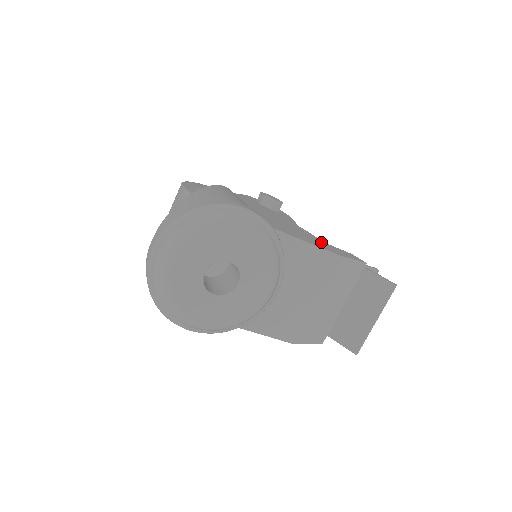
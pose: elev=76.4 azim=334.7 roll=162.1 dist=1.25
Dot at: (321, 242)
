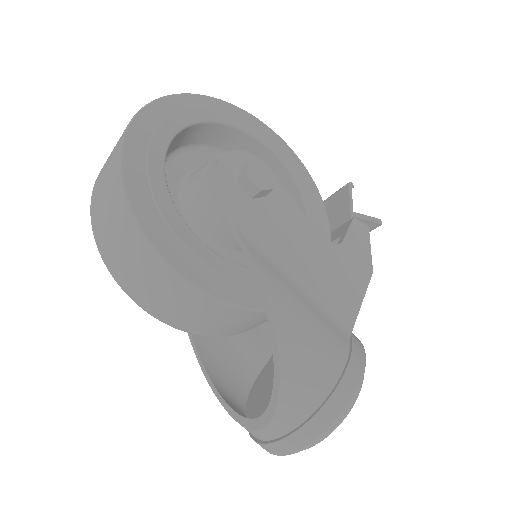
Dot at: (347, 251)
